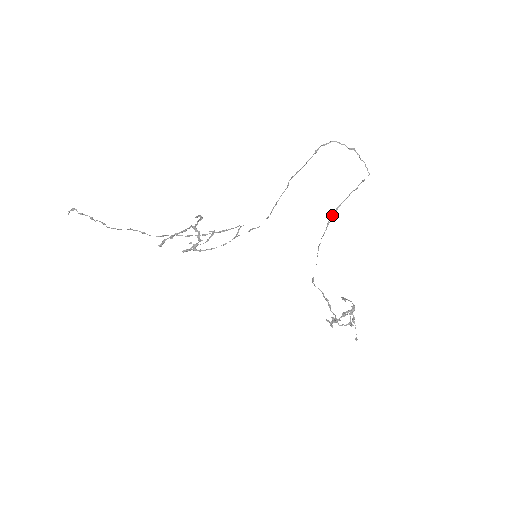
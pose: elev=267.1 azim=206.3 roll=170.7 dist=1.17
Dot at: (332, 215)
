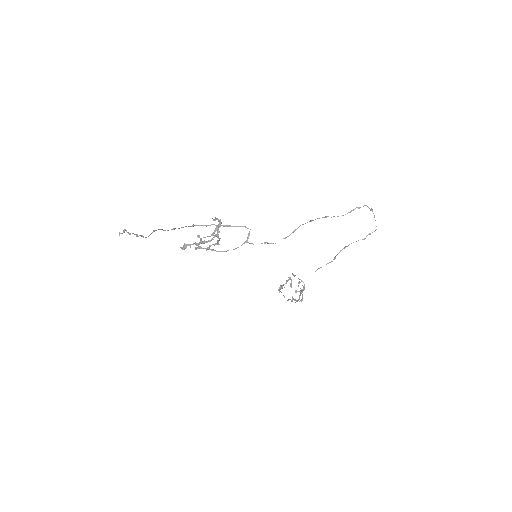
Dot at: (339, 252)
